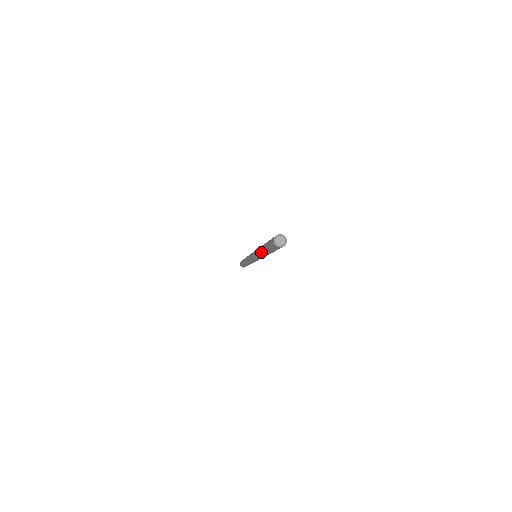
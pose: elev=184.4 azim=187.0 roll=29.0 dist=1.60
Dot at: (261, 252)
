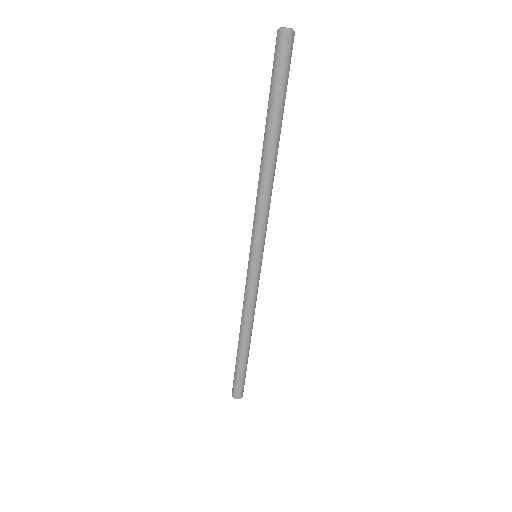
Dot at: (262, 154)
